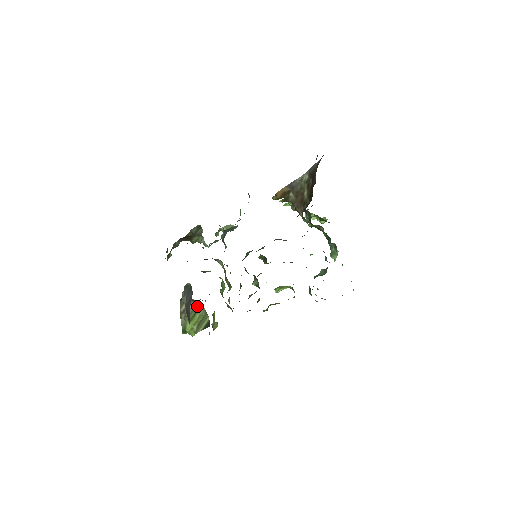
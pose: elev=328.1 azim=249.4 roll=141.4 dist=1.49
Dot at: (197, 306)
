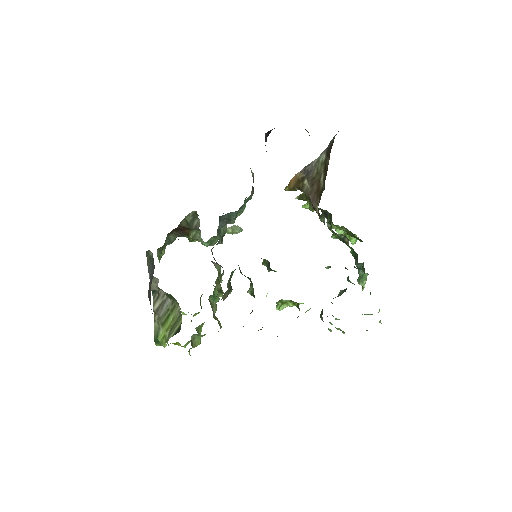
Dot at: (173, 305)
